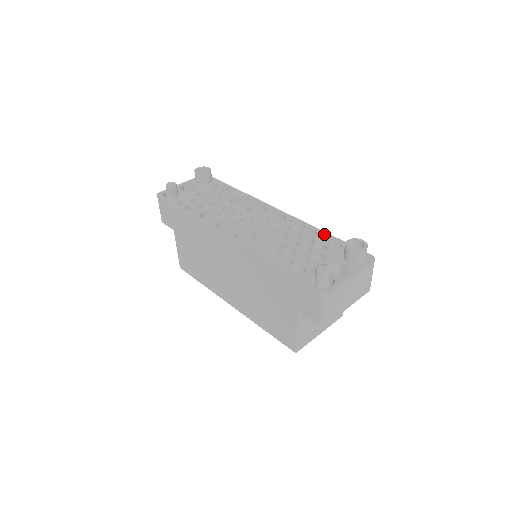
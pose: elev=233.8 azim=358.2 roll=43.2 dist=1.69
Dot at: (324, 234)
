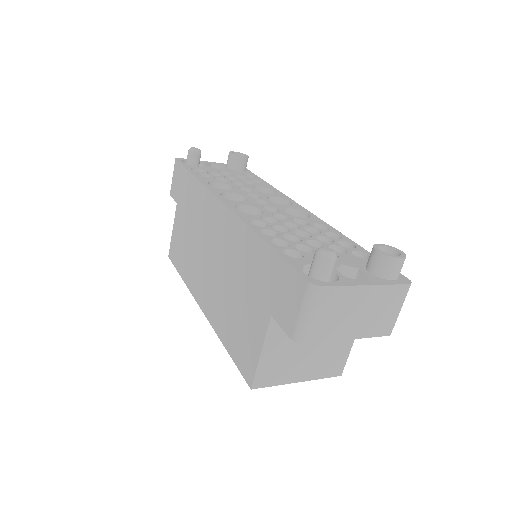
Dot at: (351, 242)
